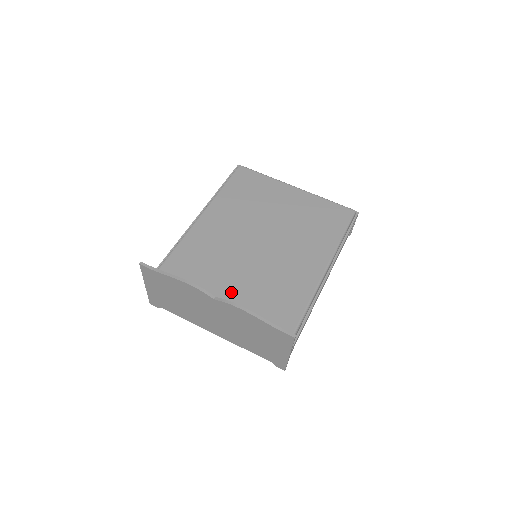
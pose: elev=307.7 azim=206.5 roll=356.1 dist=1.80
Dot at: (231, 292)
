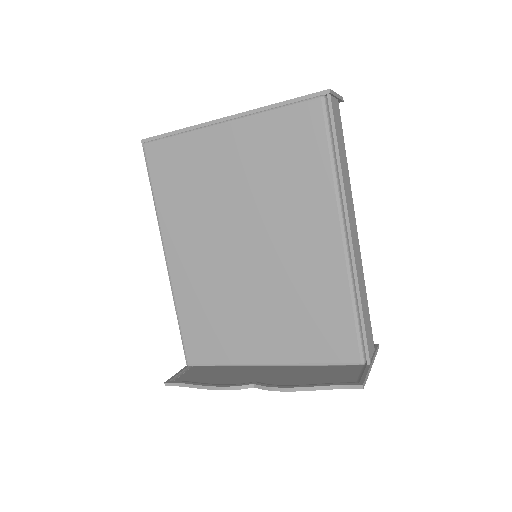
Dot at: (264, 336)
